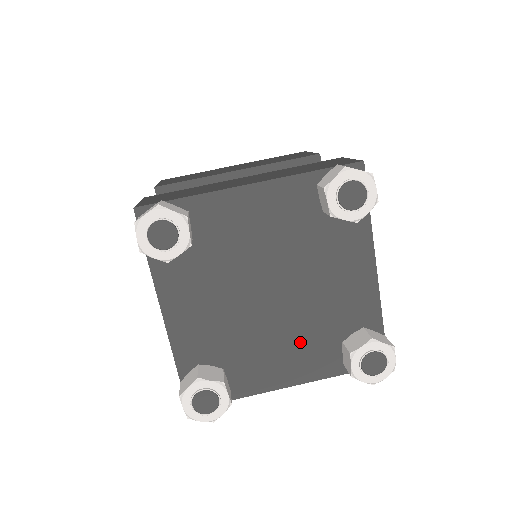
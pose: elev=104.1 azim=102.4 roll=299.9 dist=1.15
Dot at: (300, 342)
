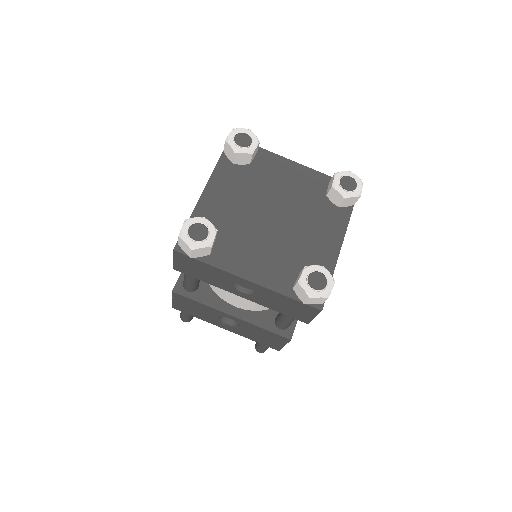
Dot at: (273, 256)
